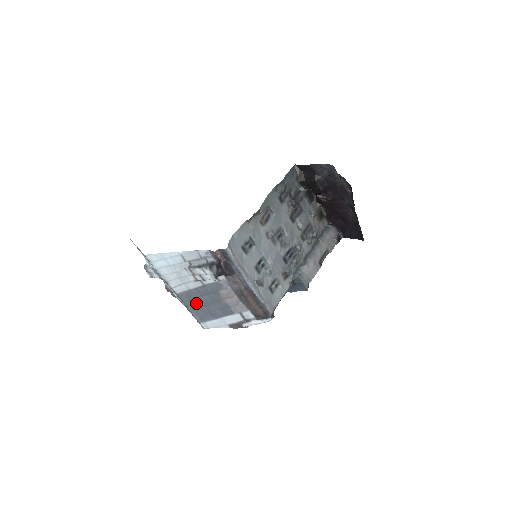
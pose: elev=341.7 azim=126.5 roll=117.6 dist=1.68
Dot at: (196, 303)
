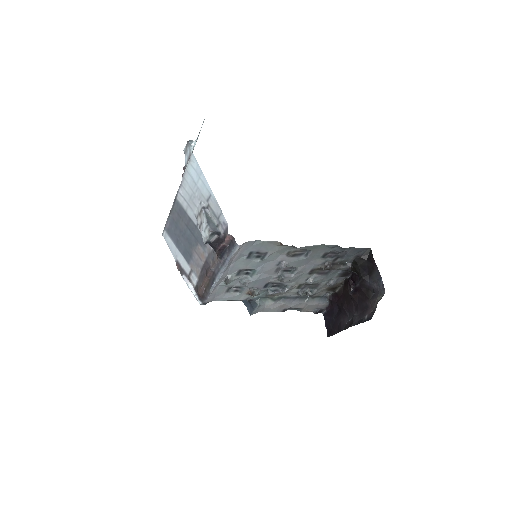
Dot at: (178, 221)
